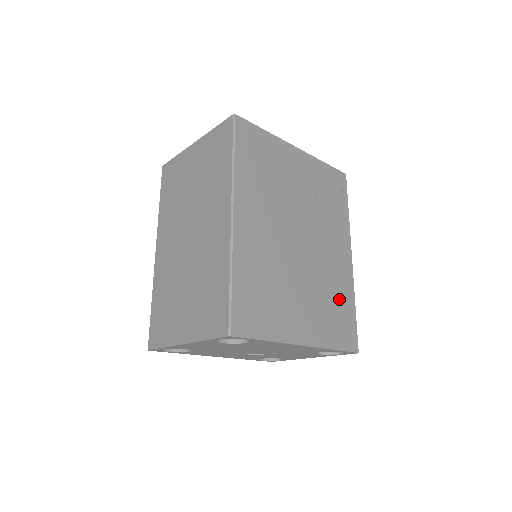
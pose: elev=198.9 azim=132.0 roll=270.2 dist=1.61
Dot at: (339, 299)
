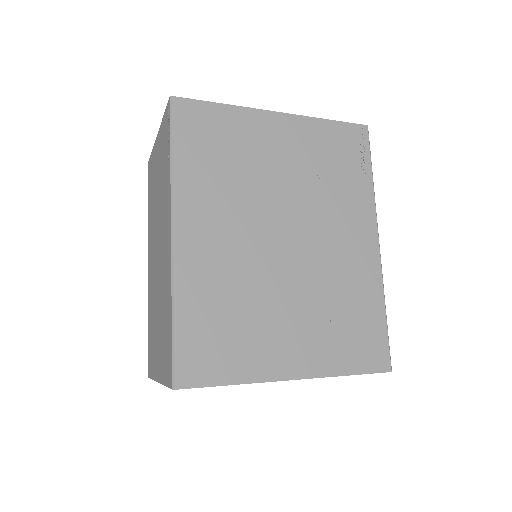
Dot at: (356, 305)
